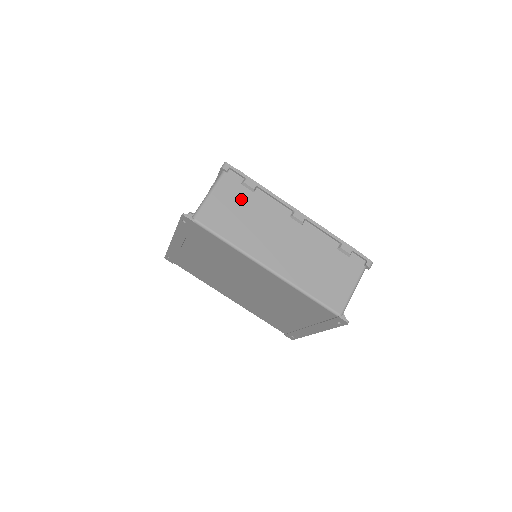
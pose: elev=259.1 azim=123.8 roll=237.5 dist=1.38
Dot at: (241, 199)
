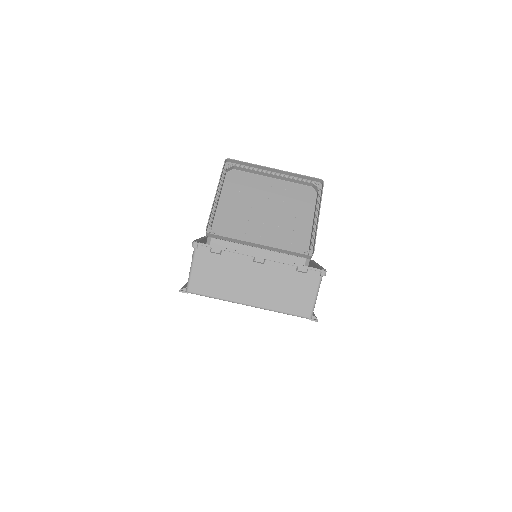
Dot at: (214, 264)
